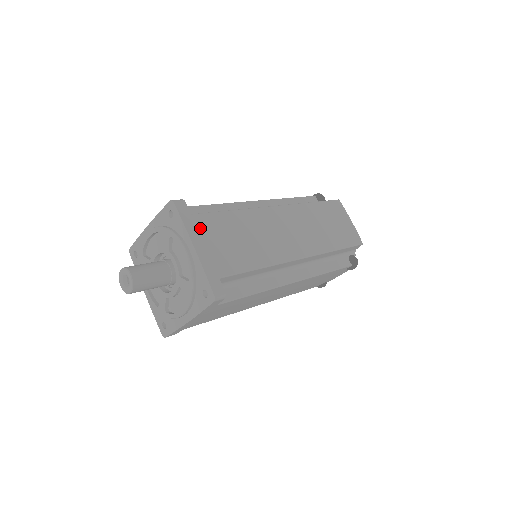
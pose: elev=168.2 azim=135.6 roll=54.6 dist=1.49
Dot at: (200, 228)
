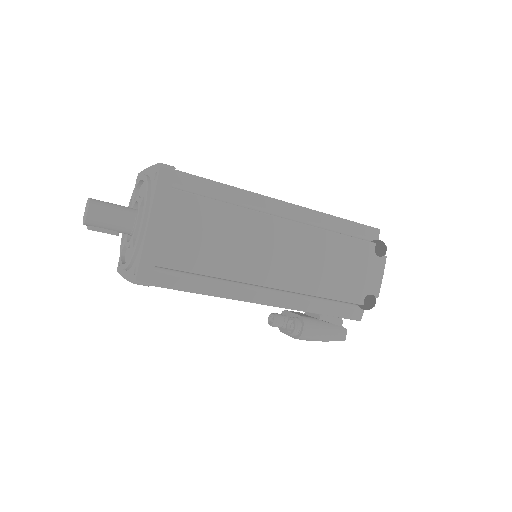
Dot at: occluded
